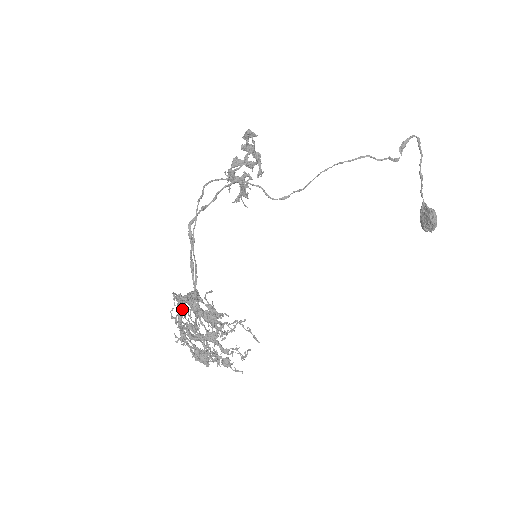
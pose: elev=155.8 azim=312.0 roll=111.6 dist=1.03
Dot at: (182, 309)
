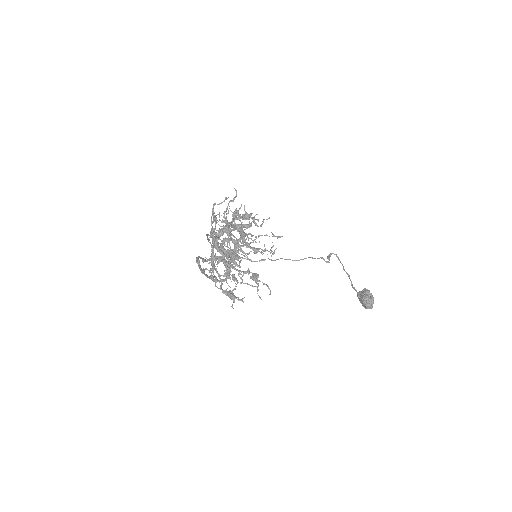
Dot at: (219, 220)
